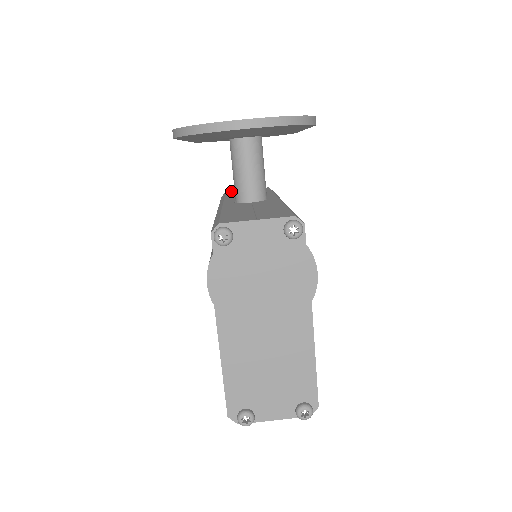
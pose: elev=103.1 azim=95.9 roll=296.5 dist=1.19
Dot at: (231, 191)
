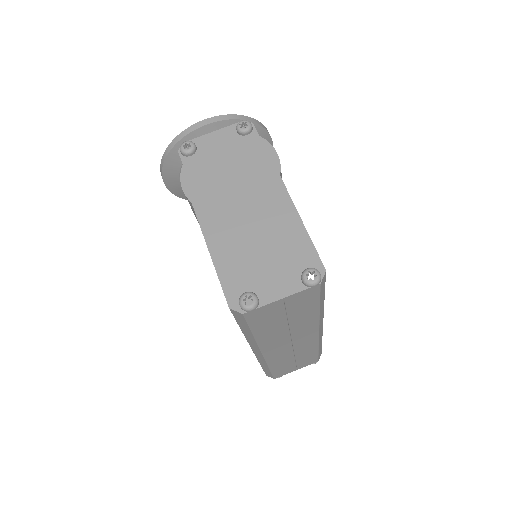
Dot at: occluded
